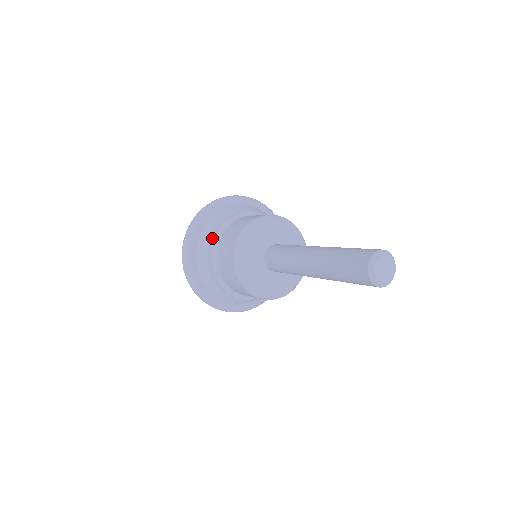
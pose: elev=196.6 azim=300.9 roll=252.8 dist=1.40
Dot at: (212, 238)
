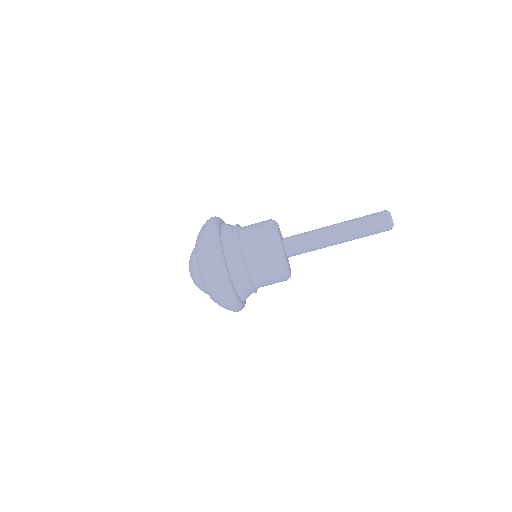
Dot at: (238, 244)
